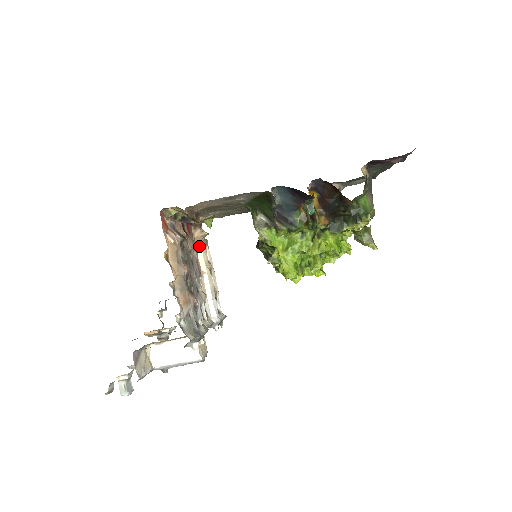
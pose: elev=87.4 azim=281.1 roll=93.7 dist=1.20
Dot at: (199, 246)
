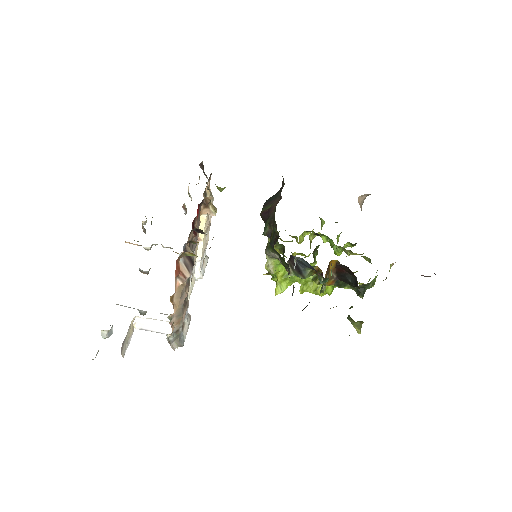
Dot at: (203, 218)
